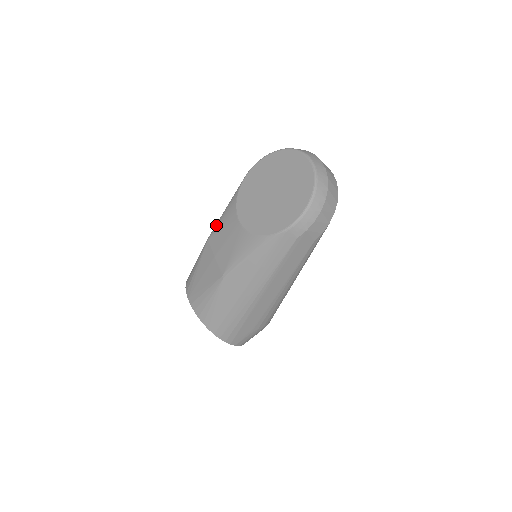
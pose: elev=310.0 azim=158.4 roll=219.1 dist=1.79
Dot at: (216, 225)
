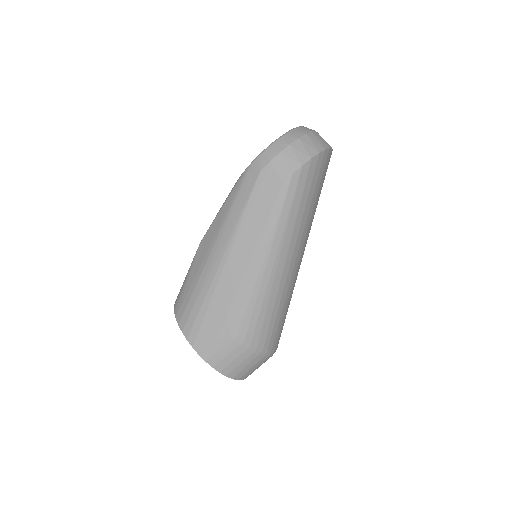
Dot at: occluded
